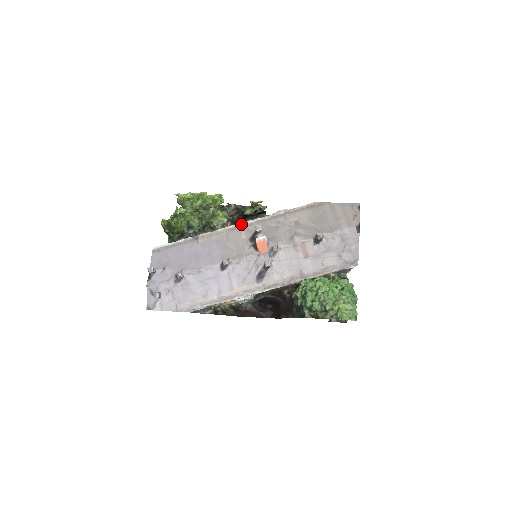
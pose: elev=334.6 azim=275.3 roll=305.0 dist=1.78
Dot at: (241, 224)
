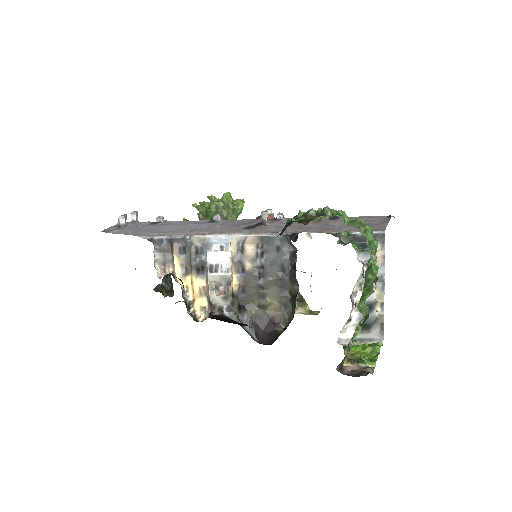
Dot at: occluded
